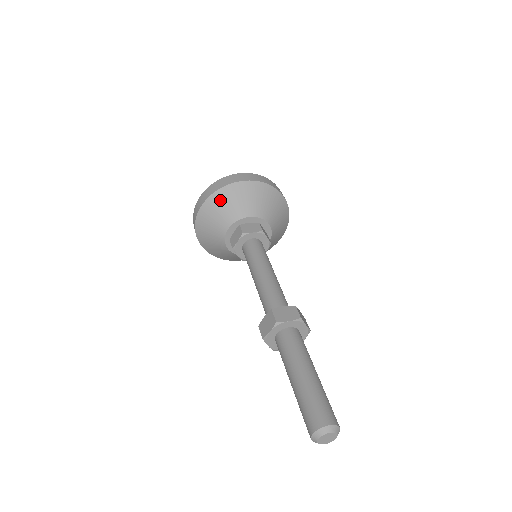
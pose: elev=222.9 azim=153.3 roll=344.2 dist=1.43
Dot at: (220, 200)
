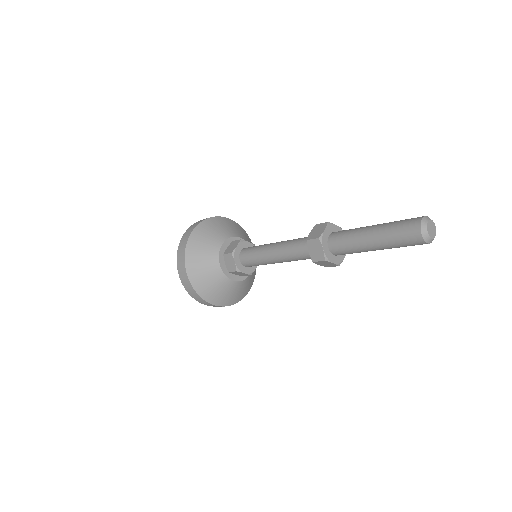
Dot at: (213, 224)
